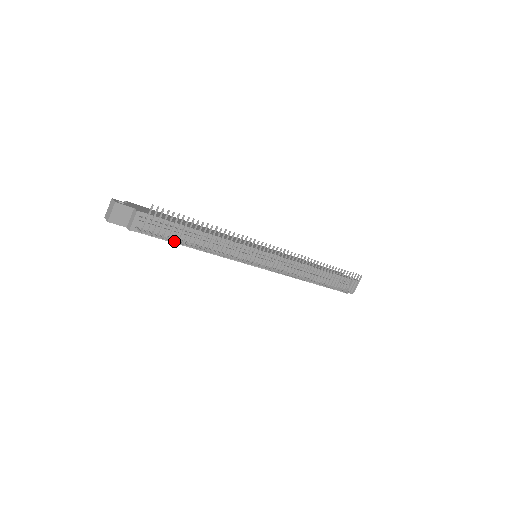
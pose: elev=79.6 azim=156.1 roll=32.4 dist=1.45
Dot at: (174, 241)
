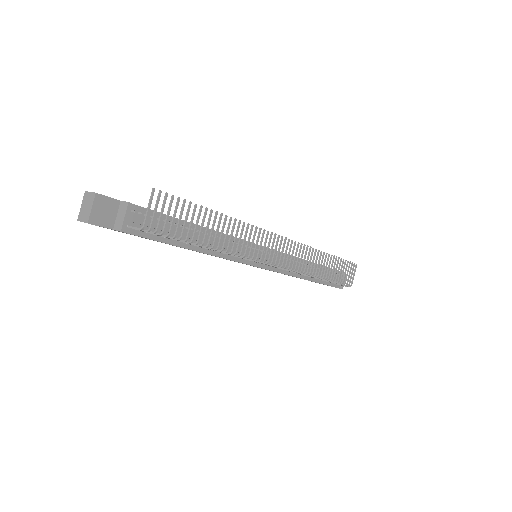
Dot at: (174, 243)
